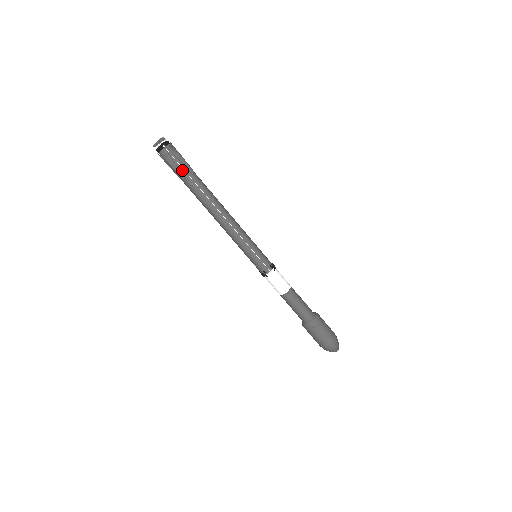
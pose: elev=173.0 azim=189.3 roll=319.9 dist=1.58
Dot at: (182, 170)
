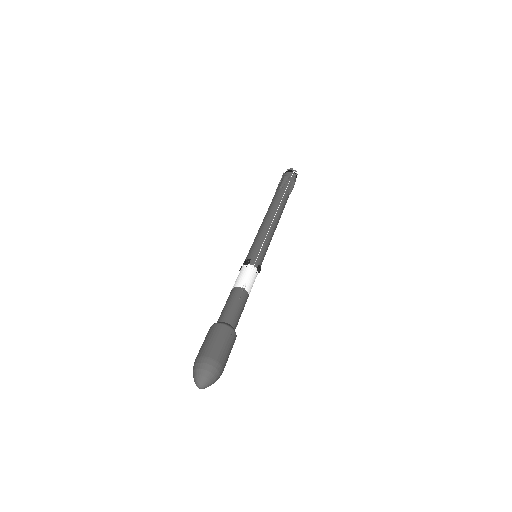
Dot at: (287, 185)
